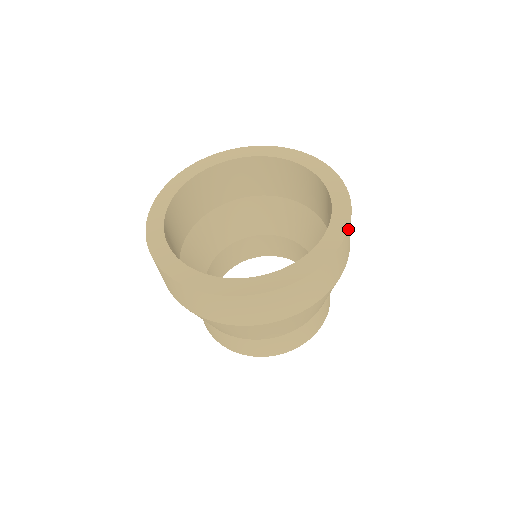
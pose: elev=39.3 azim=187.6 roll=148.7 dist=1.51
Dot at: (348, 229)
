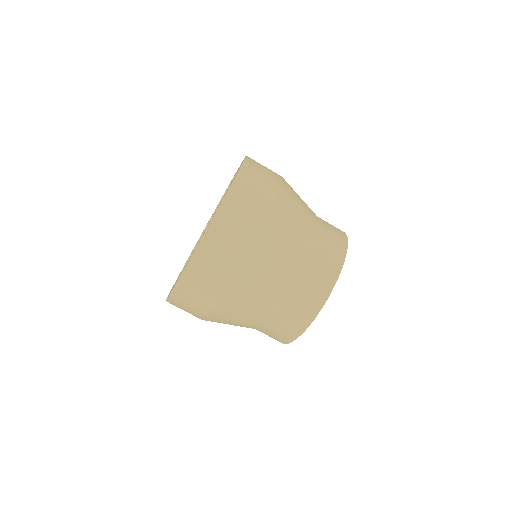
Dot at: occluded
